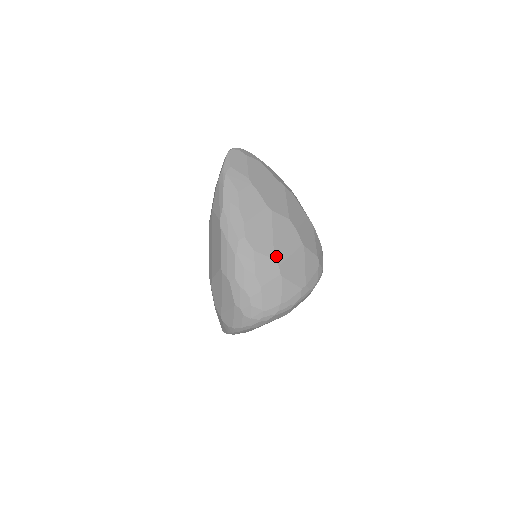
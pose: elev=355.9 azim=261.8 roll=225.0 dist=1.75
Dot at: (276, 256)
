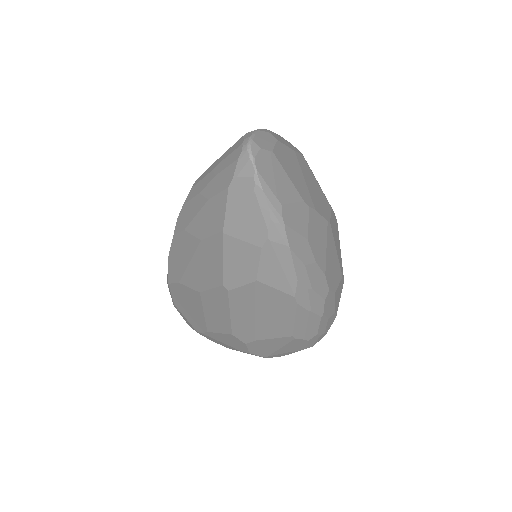
Dot at: (341, 271)
